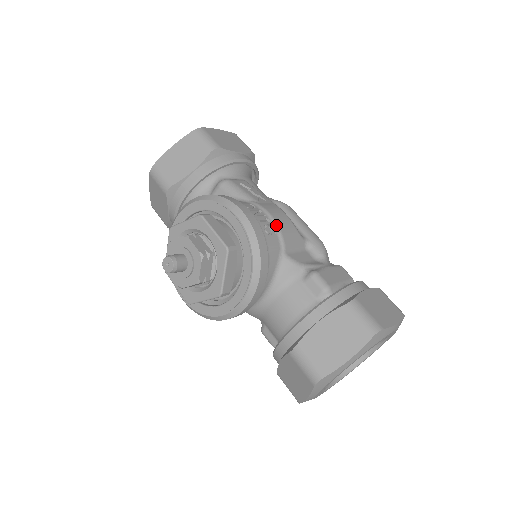
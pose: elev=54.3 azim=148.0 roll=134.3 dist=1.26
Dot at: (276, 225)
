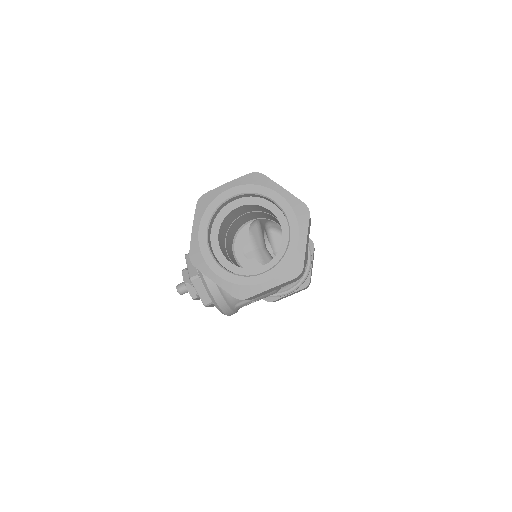
Dot at: occluded
